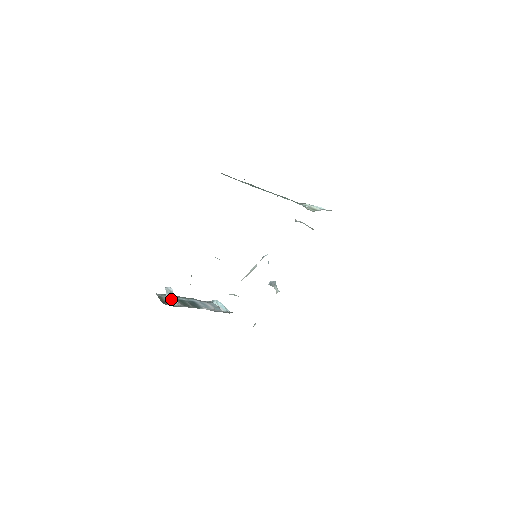
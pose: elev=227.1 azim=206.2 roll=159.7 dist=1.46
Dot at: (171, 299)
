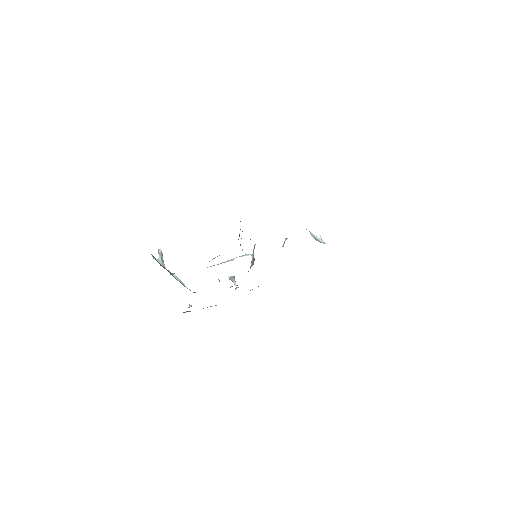
Dot at: (163, 264)
